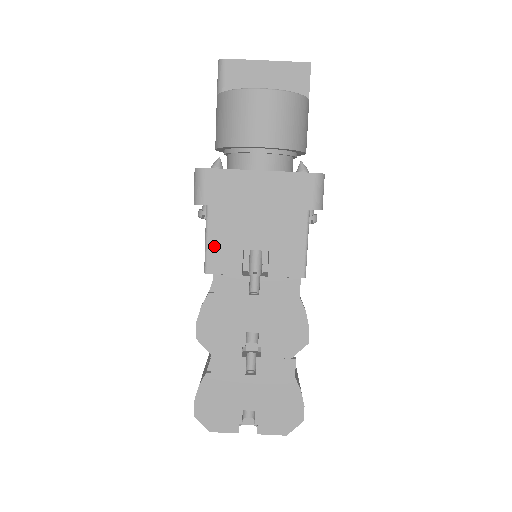
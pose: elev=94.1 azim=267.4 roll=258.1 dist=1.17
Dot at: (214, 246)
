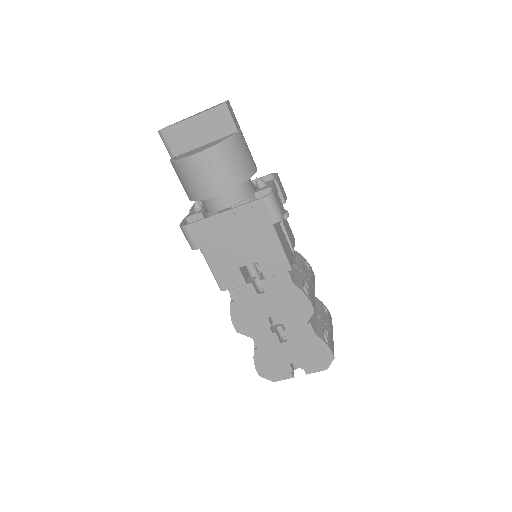
Dot at: (218, 273)
